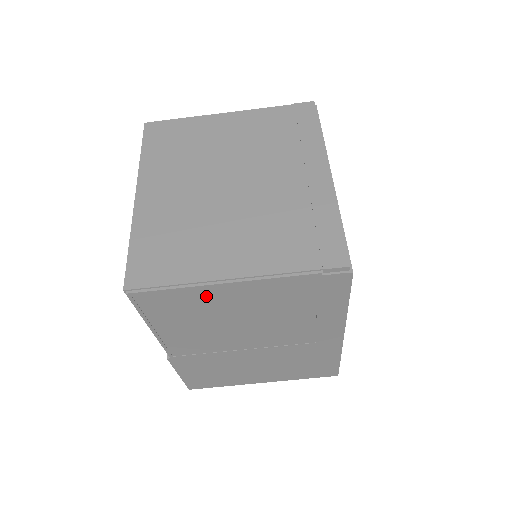
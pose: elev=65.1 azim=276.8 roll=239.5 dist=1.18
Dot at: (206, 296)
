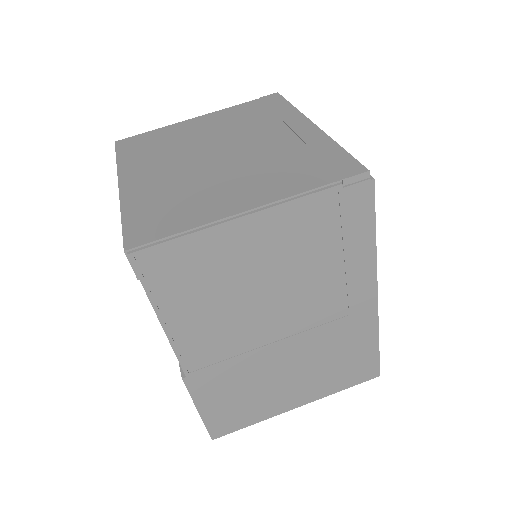
Dot at: (221, 245)
